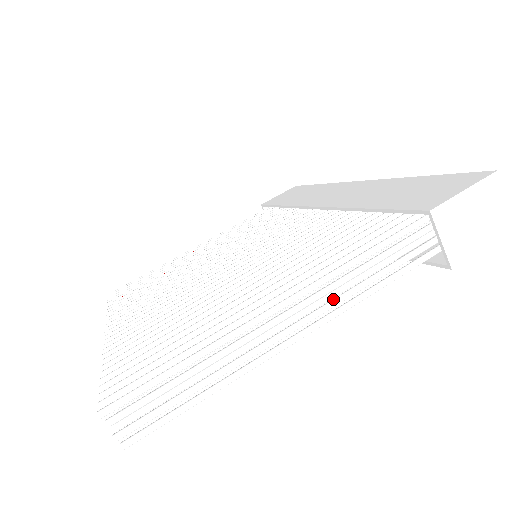
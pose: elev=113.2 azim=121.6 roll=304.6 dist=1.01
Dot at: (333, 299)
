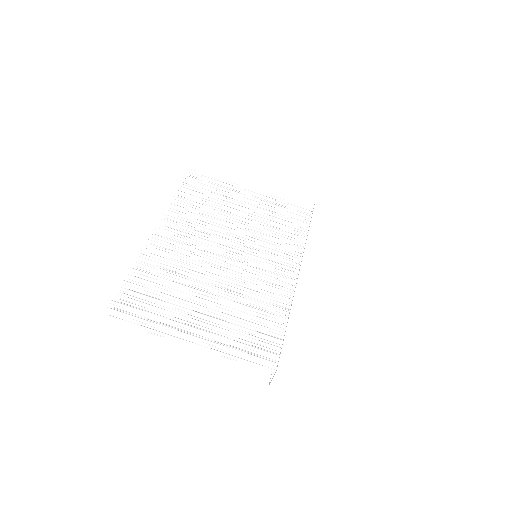
Dot at: (218, 352)
